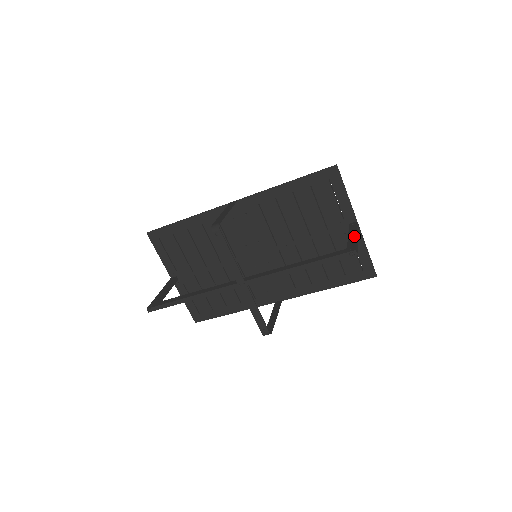
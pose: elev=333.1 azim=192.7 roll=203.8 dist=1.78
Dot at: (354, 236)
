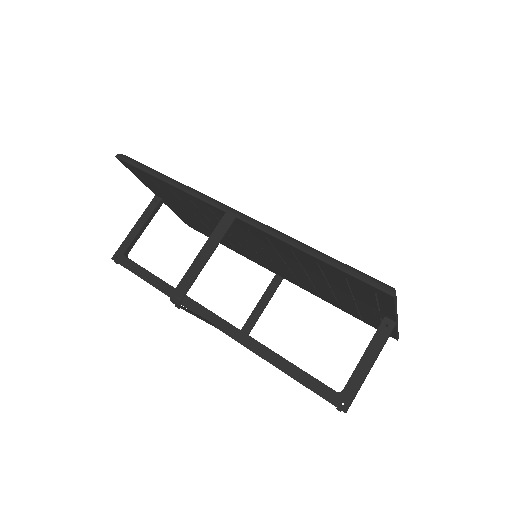
Dot at: (366, 369)
